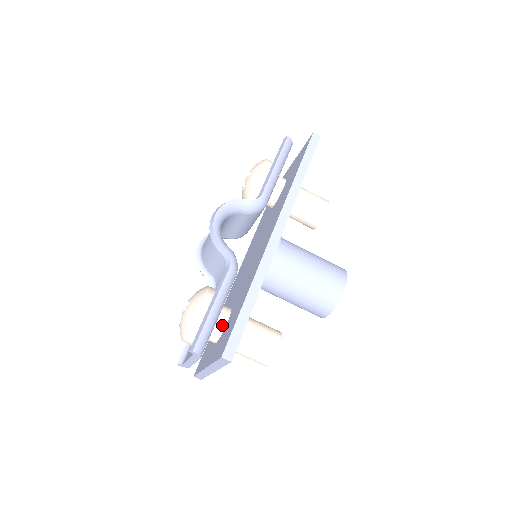
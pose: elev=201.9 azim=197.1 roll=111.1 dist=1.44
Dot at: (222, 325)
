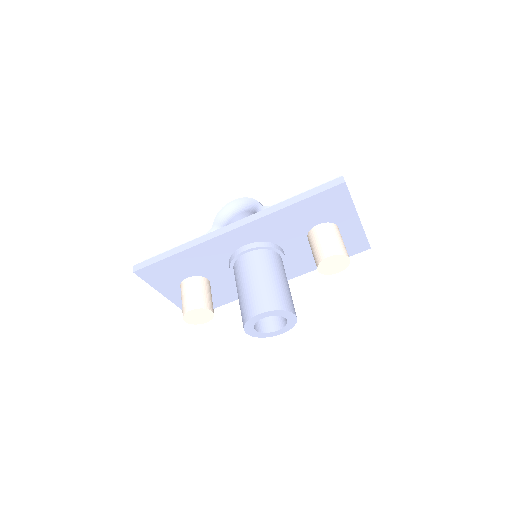
Dot at: occluded
